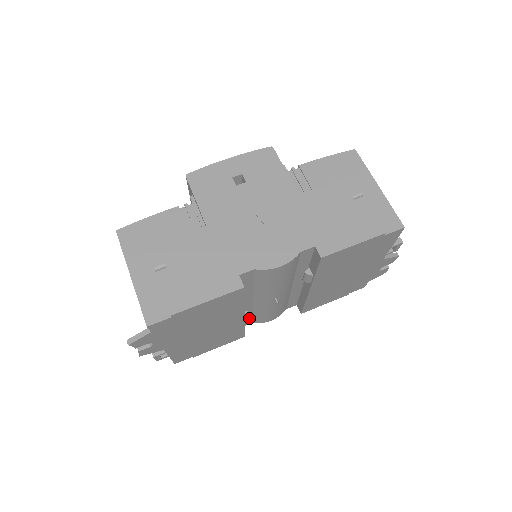
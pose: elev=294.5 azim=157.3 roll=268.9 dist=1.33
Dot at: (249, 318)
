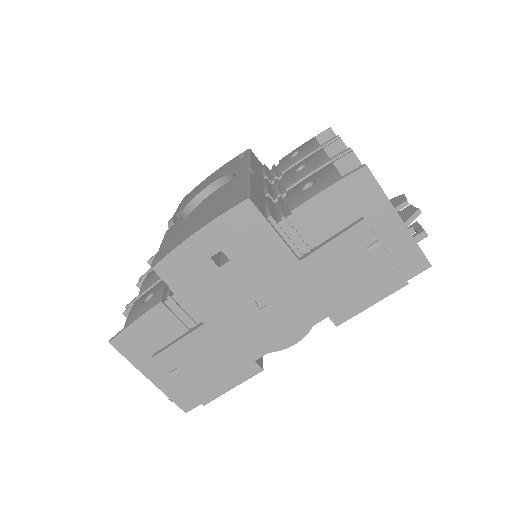
Dot at: occluded
